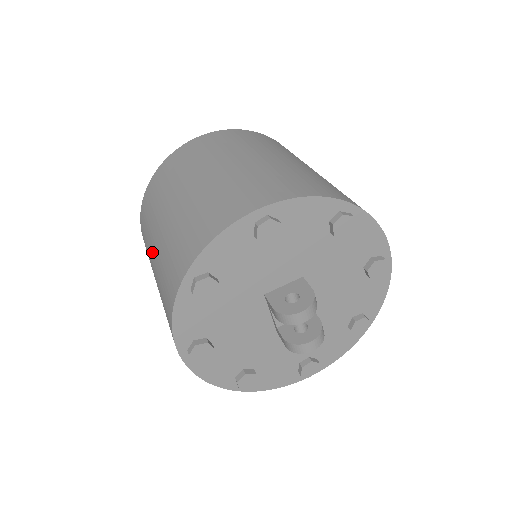
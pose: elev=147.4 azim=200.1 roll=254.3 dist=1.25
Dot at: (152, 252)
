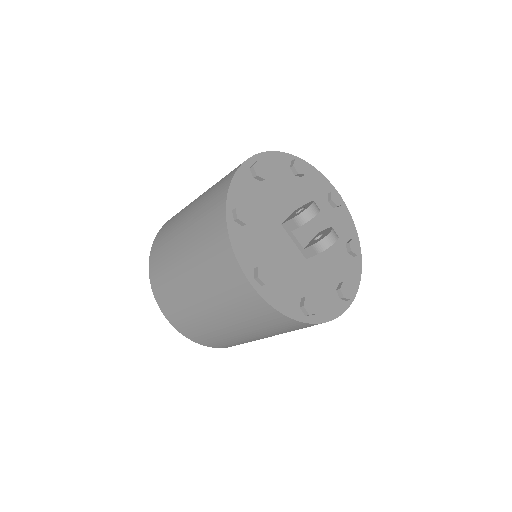
Dot at: (182, 270)
